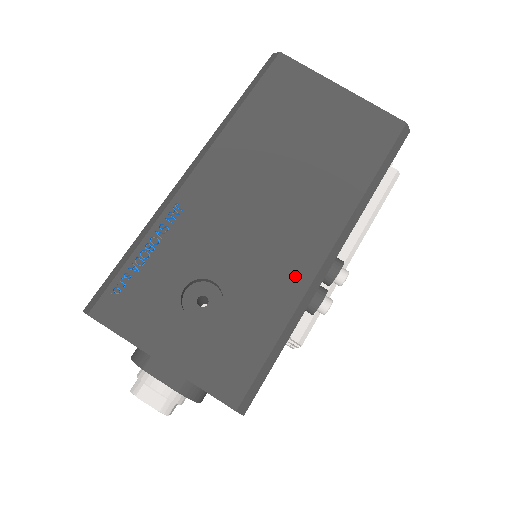
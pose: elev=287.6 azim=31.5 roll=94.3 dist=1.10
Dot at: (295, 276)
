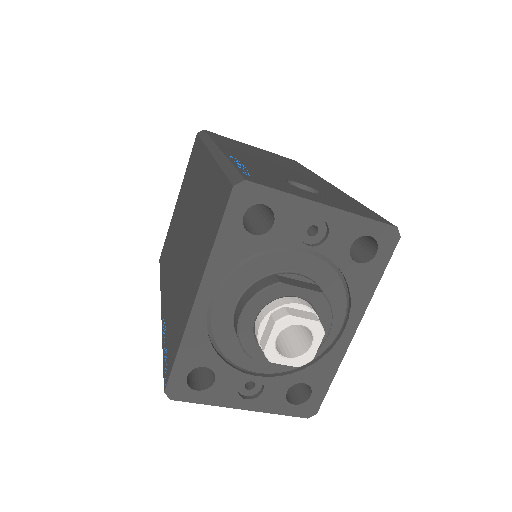
Dot at: (332, 188)
